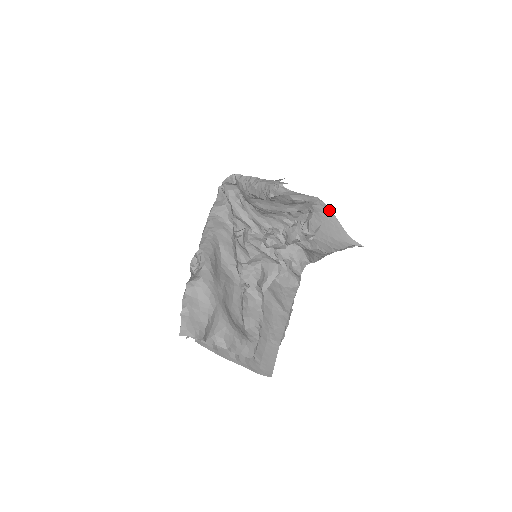
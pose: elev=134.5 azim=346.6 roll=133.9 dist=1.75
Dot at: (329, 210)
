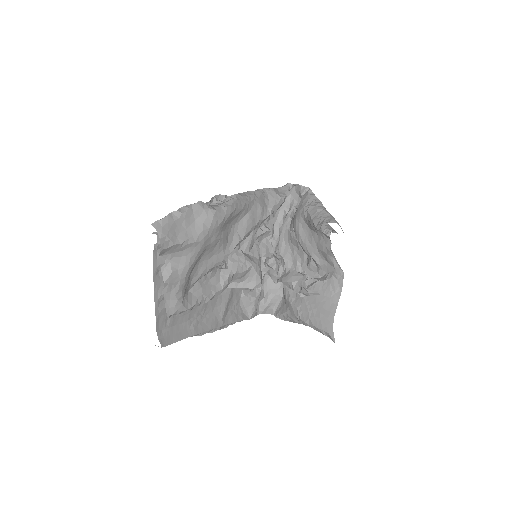
Dot at: (340, 291)
